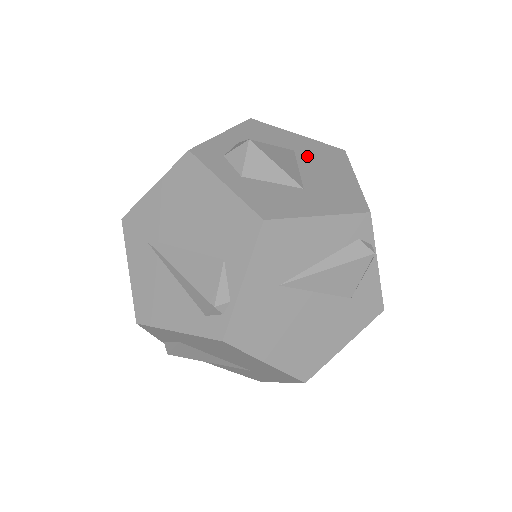
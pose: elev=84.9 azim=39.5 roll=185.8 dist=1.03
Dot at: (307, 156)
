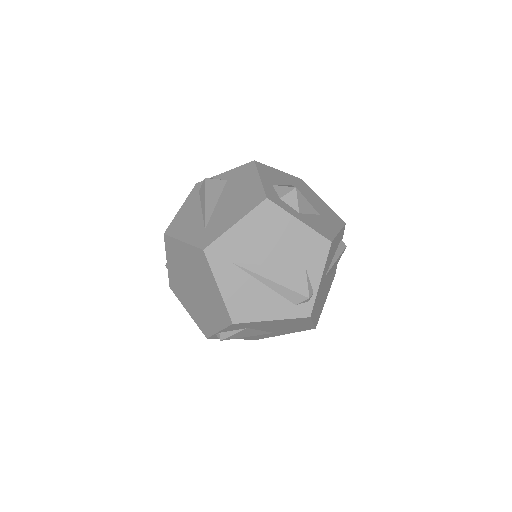
Dot at: (298, 189)
